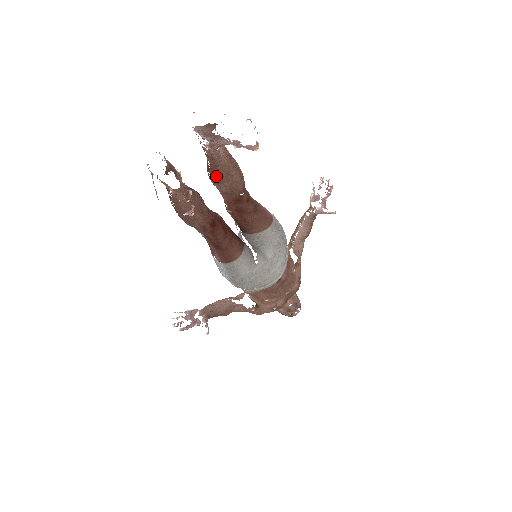
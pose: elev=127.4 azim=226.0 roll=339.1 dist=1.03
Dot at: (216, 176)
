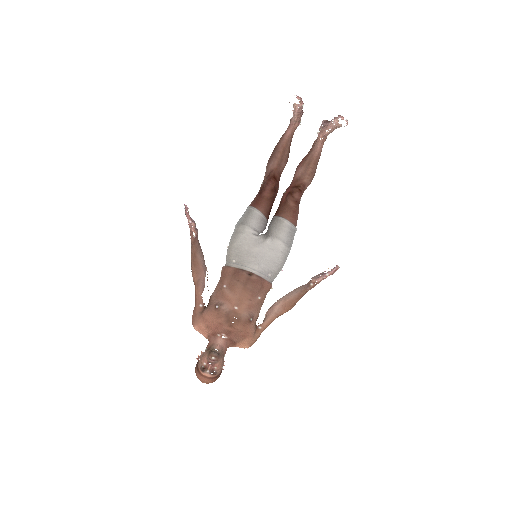
Dot at: (303, 161)
